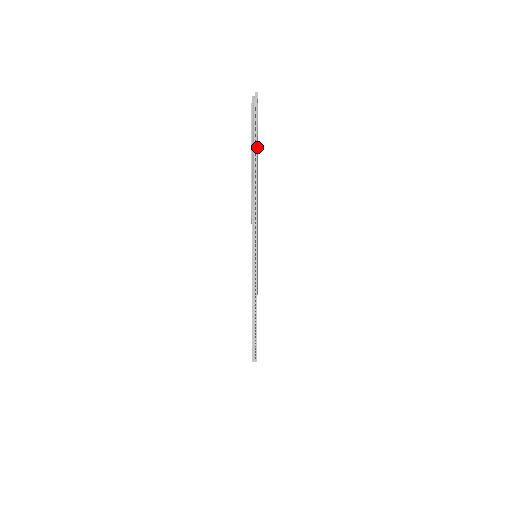
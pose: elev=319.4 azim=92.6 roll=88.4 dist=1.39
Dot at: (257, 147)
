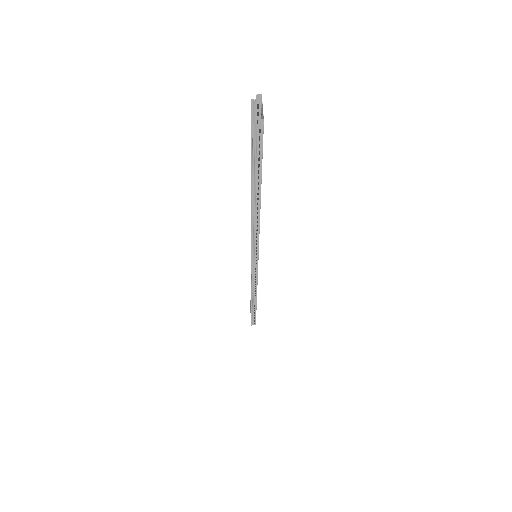
Dot at: (261, 170)
